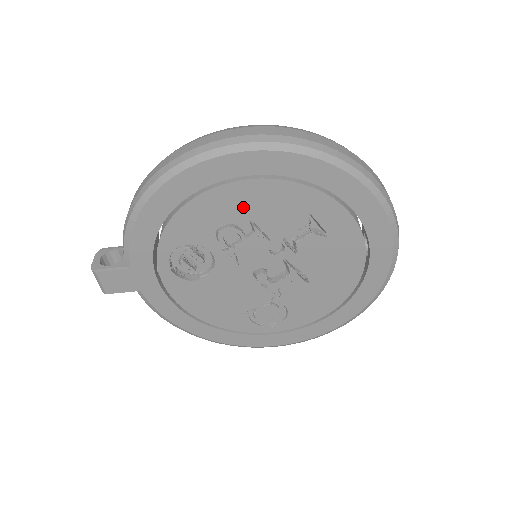
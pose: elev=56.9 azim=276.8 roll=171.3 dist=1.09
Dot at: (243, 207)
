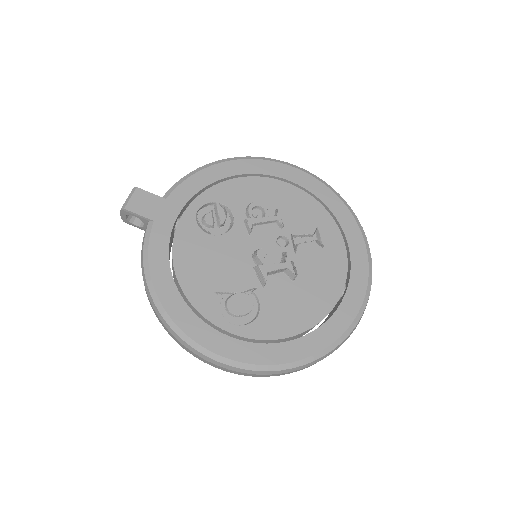
Dot at: (277, 198)
